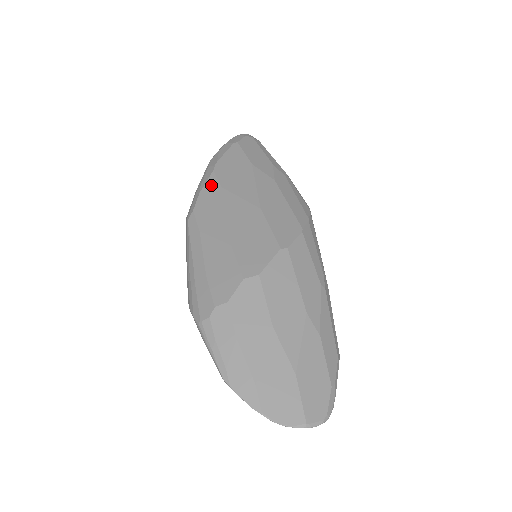
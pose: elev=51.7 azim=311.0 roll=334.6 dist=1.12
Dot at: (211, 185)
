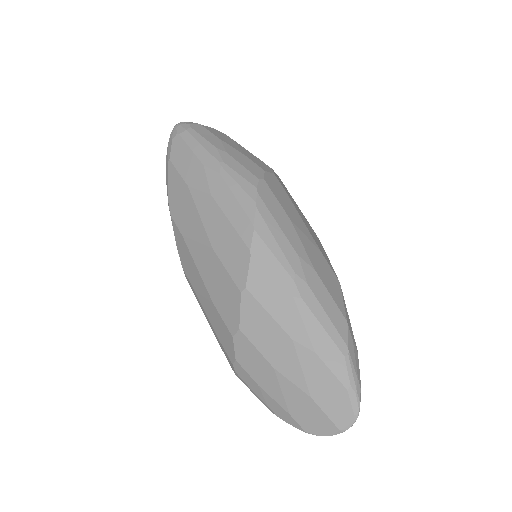
Dot at: (177, 235)
